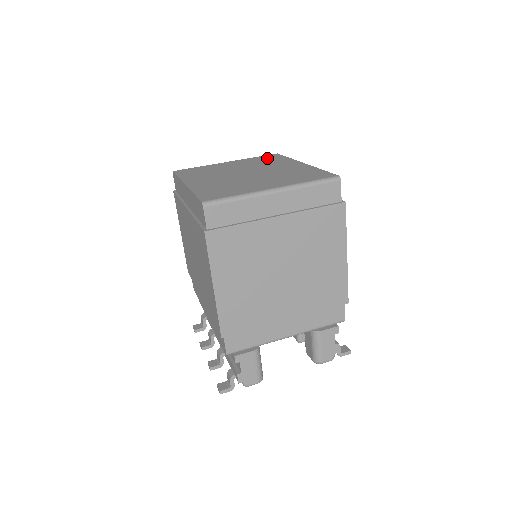
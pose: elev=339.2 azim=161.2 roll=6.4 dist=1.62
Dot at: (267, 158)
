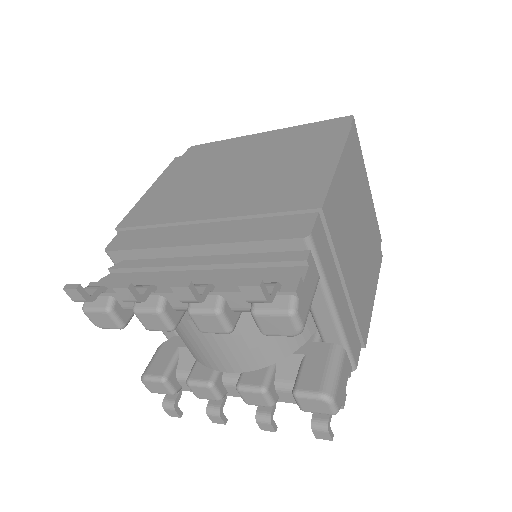
Dot at: occluded
